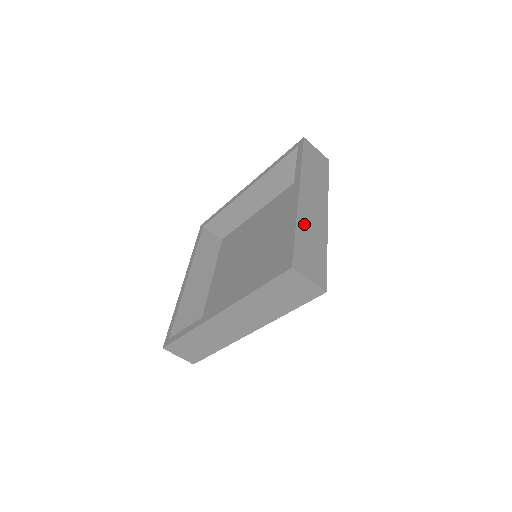
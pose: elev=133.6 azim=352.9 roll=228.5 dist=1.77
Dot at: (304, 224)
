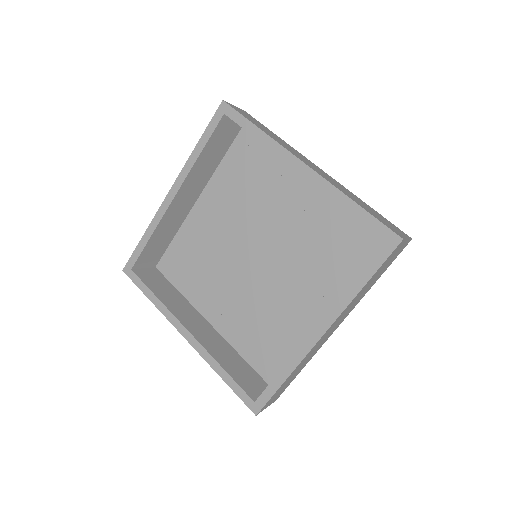
Dot at: (344, 192)
